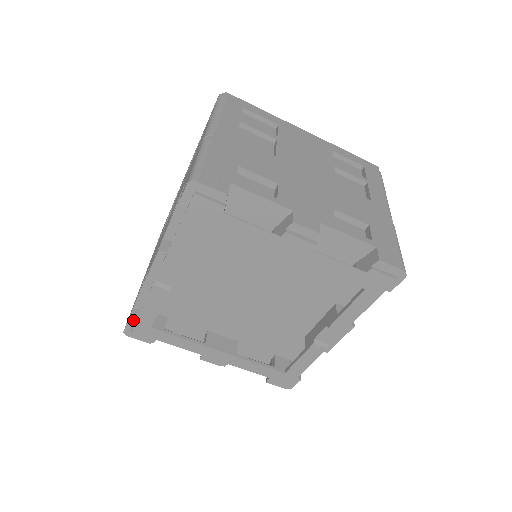
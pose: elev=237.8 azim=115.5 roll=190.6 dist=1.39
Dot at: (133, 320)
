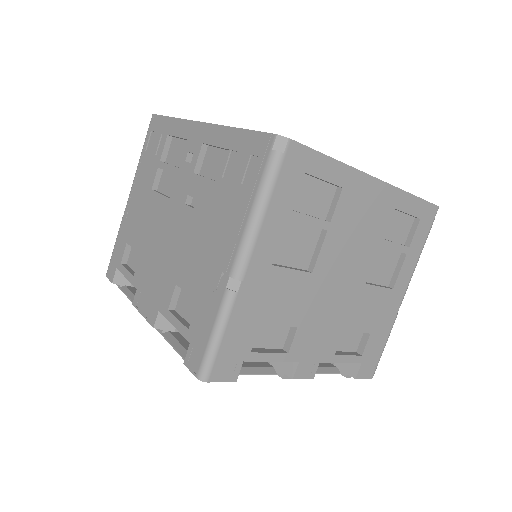
Dot at: (117, 283)
